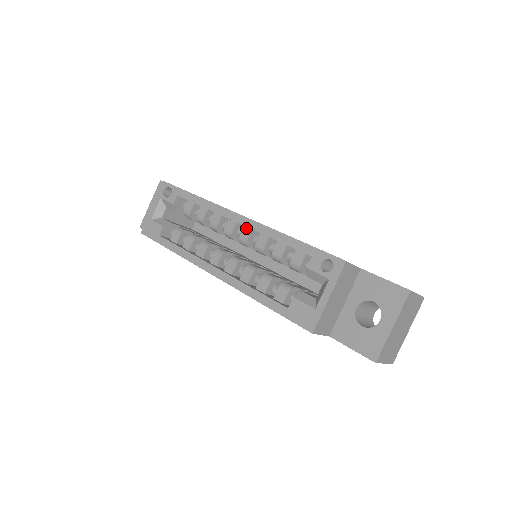
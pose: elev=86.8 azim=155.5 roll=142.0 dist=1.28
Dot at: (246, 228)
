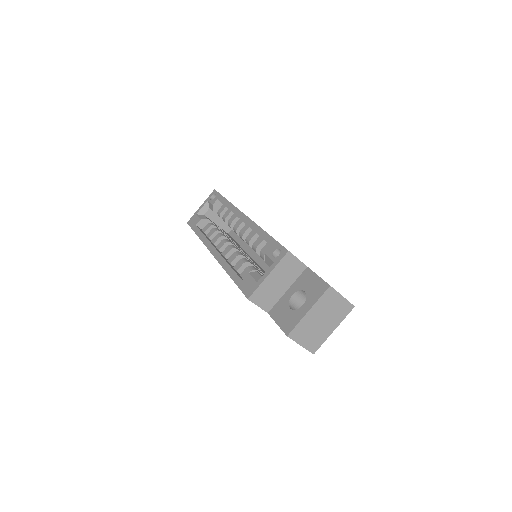
Dot at: (246, 225)
